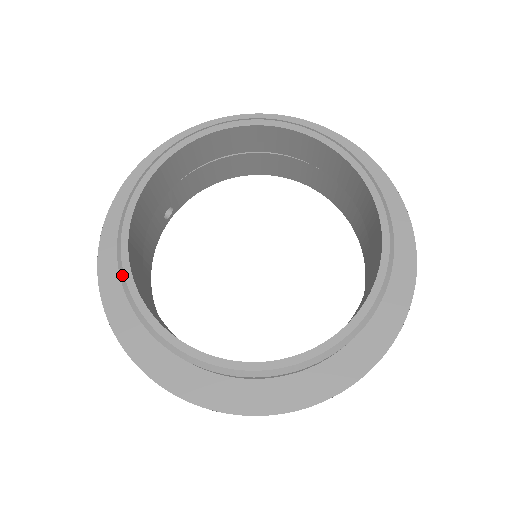
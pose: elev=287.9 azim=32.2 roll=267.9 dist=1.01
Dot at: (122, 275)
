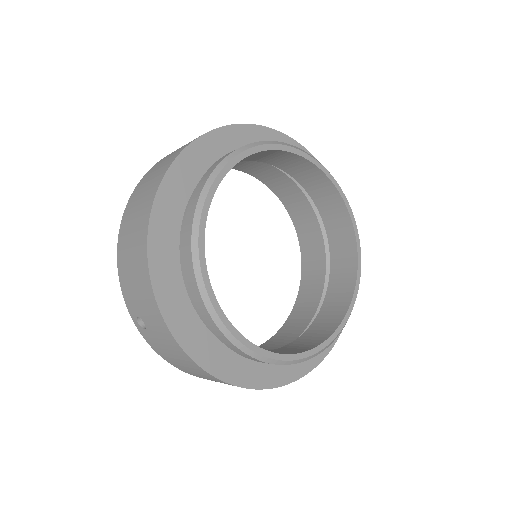
Dot at: (279, 362)
